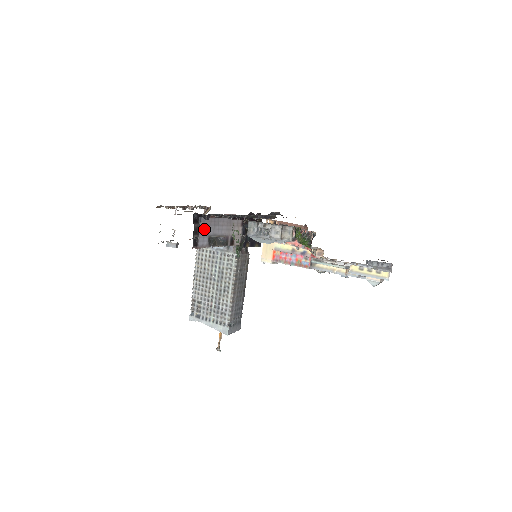
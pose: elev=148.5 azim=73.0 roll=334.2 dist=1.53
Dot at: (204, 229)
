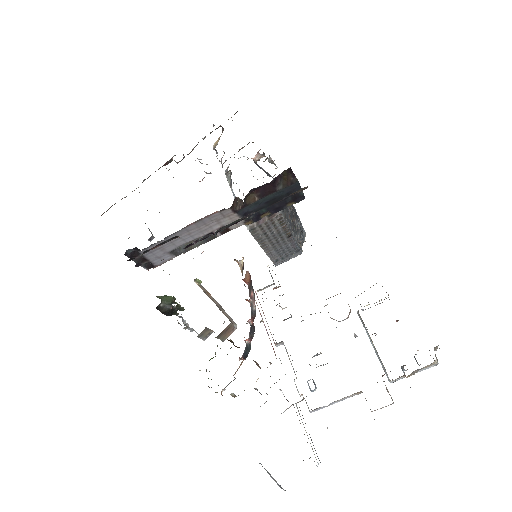
Dot at: (154, 253)
